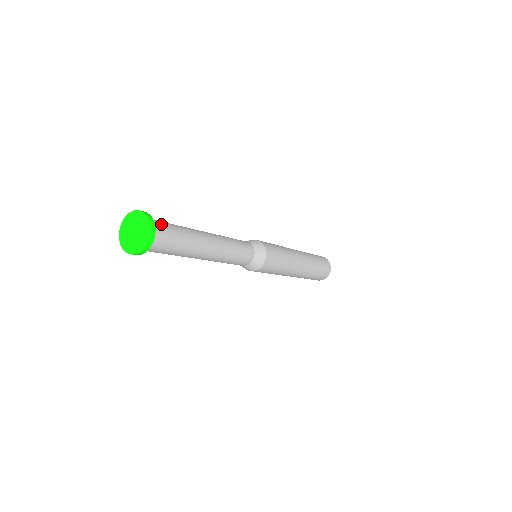
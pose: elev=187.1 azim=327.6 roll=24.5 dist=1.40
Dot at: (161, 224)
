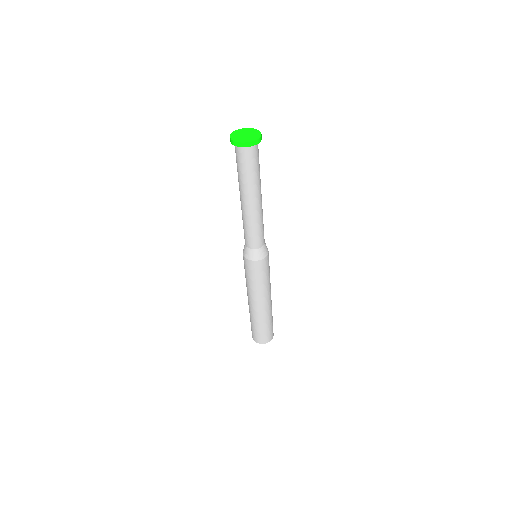
Dot at: occluded
